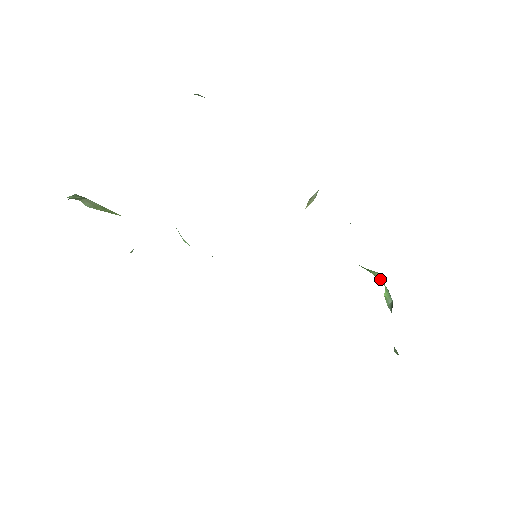
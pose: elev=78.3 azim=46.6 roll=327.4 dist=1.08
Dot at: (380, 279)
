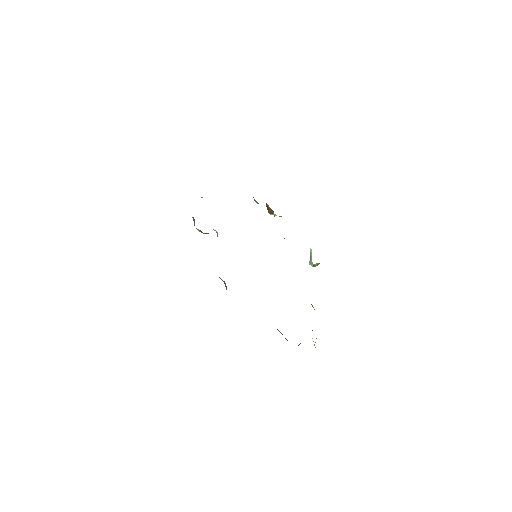
Dot at: occluded
